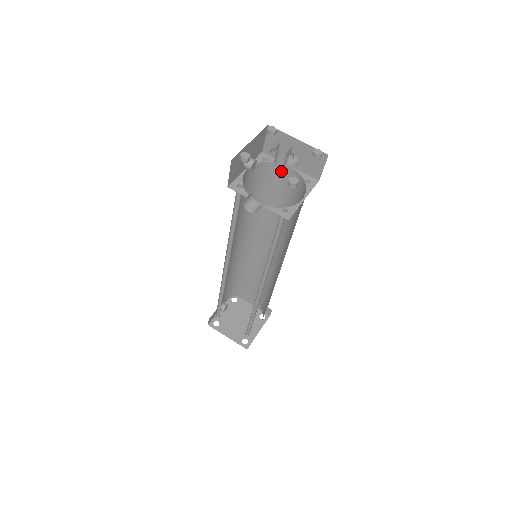
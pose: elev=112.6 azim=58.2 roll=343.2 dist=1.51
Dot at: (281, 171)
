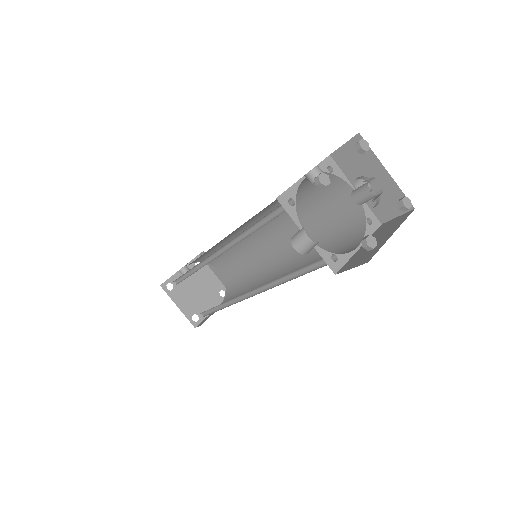
Dot at: (340, 189)
